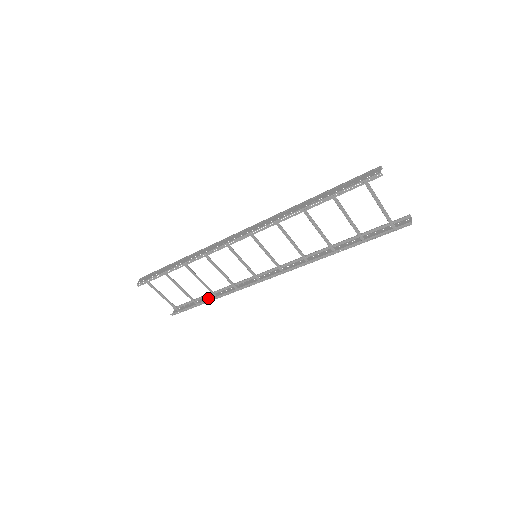
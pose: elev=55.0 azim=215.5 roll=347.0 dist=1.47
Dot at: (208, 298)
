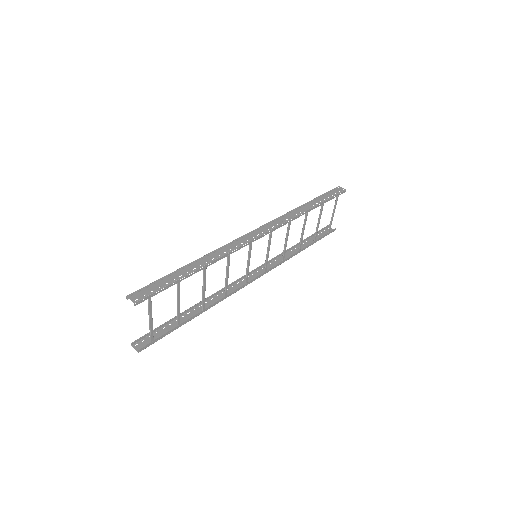
Dot at: (186, 316)
